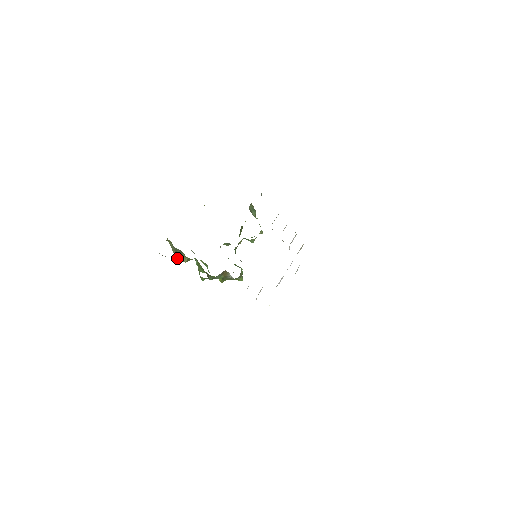
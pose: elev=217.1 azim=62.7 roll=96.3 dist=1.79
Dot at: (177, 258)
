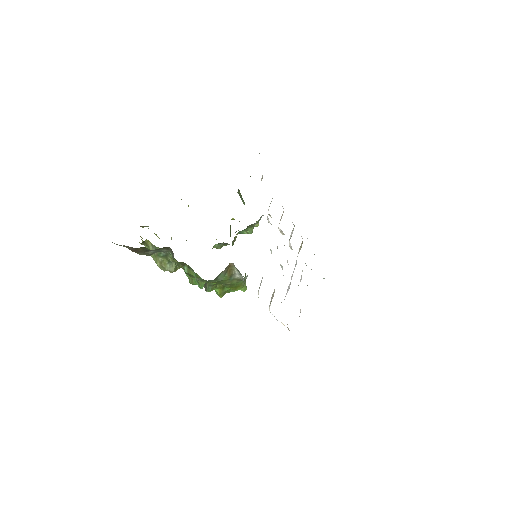
Dot at: (167, 251)
